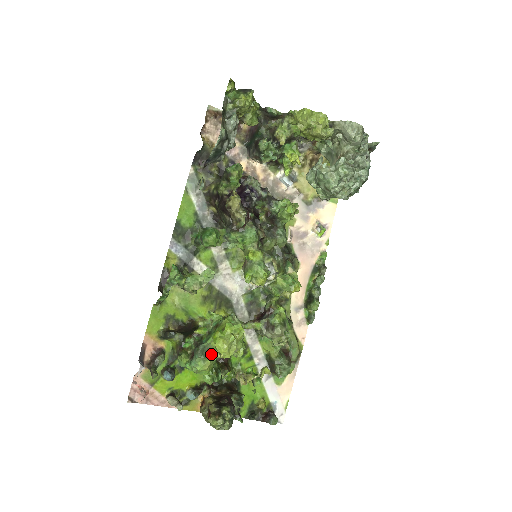
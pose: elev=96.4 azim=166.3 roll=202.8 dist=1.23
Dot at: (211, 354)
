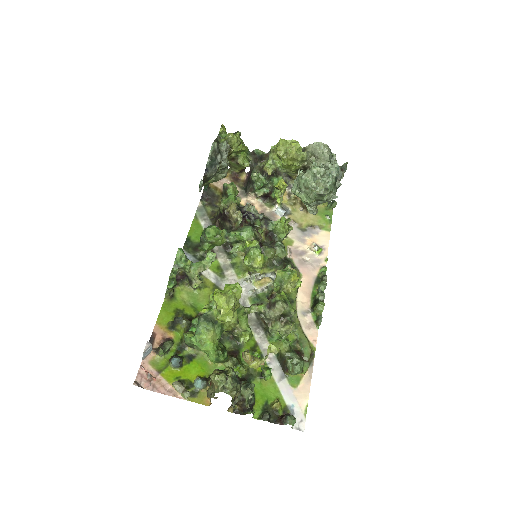
Dot at: (214, 324)
